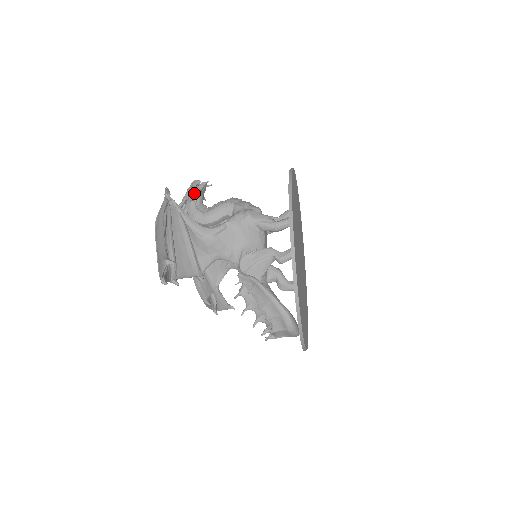
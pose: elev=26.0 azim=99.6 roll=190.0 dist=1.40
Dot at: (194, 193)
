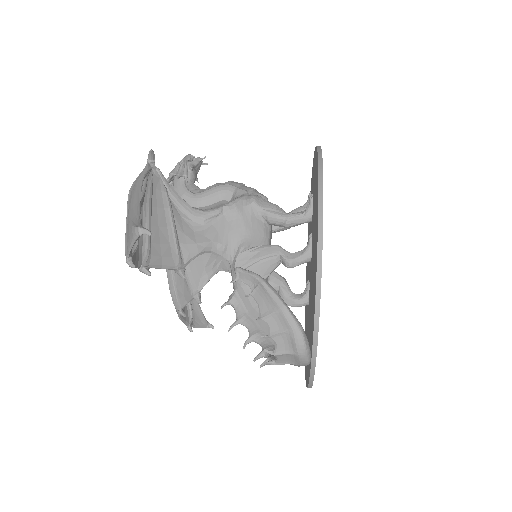
Dot at: (185, 168)
